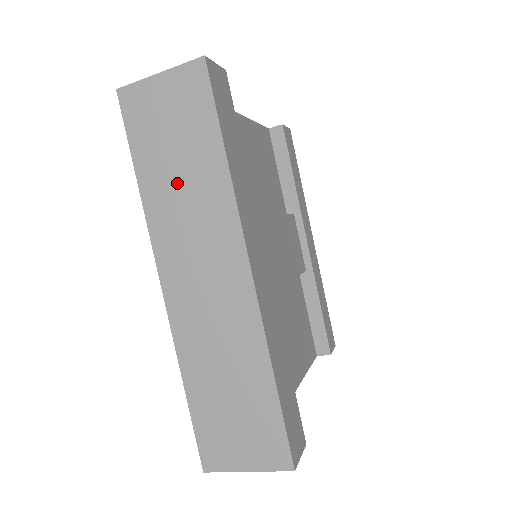
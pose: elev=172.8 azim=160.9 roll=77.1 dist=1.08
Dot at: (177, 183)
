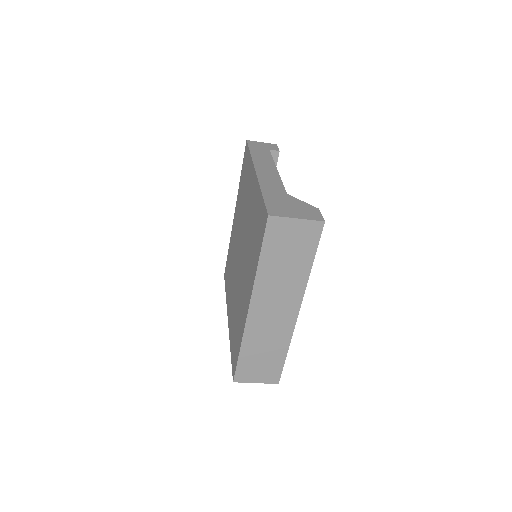
Dot at: (281, 270)
